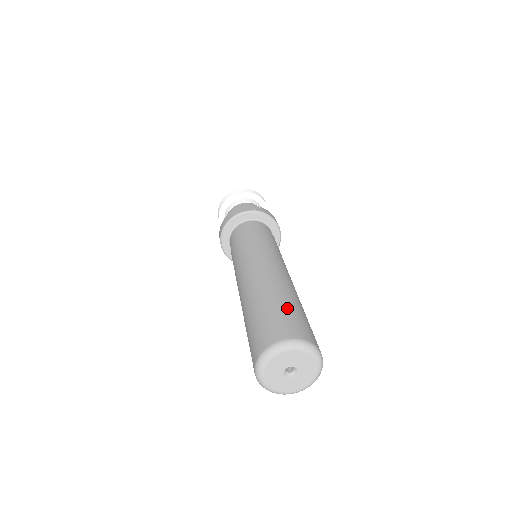
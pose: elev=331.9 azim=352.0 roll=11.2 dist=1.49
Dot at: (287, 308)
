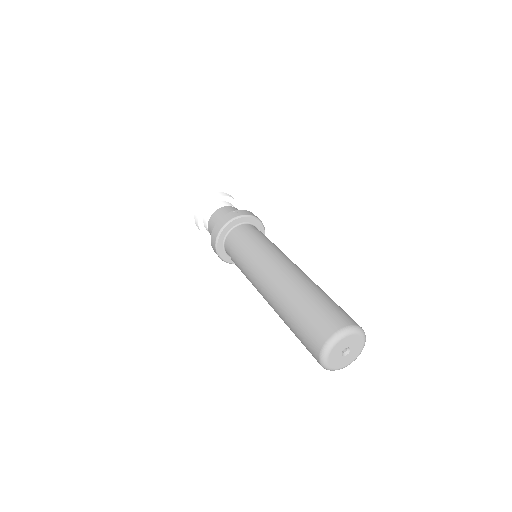
Dot at: (317, 304)
